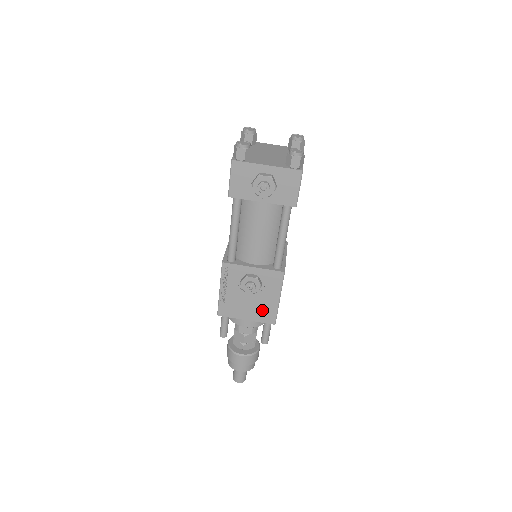
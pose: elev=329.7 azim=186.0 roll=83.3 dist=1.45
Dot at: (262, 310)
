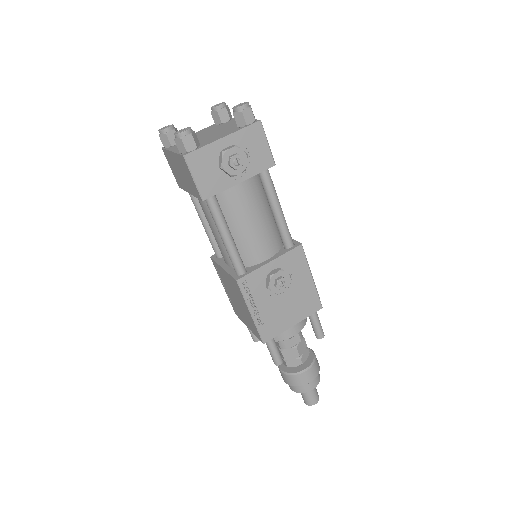
Dot at: (303, 302)
